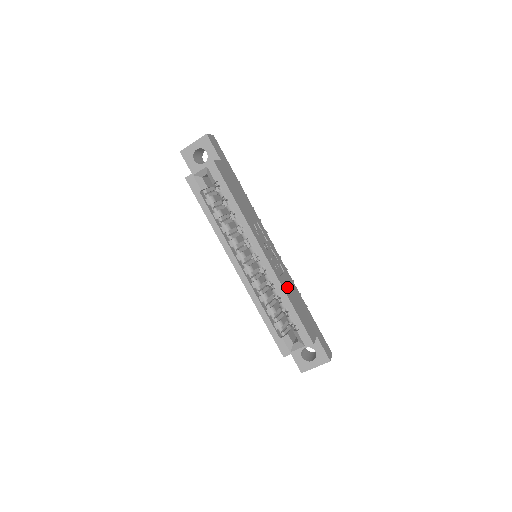
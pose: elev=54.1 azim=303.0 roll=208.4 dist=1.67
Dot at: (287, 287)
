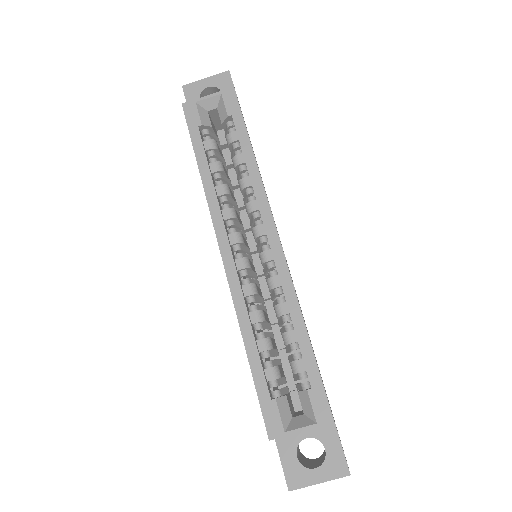
Dot at: occluded
